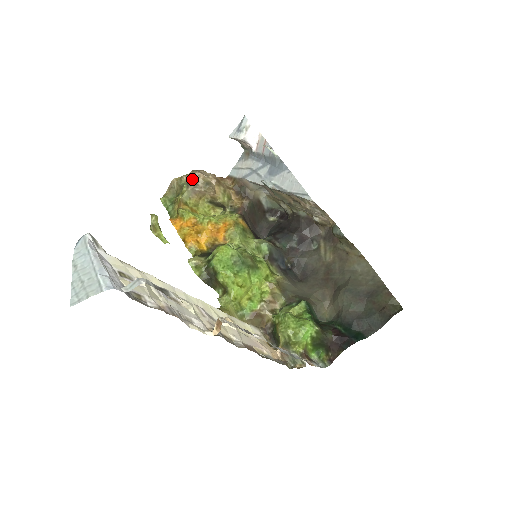
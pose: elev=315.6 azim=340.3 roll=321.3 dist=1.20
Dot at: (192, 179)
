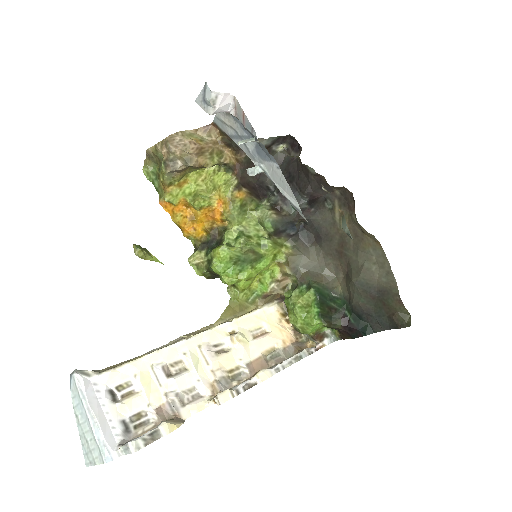
Dot at: (168, 158)
